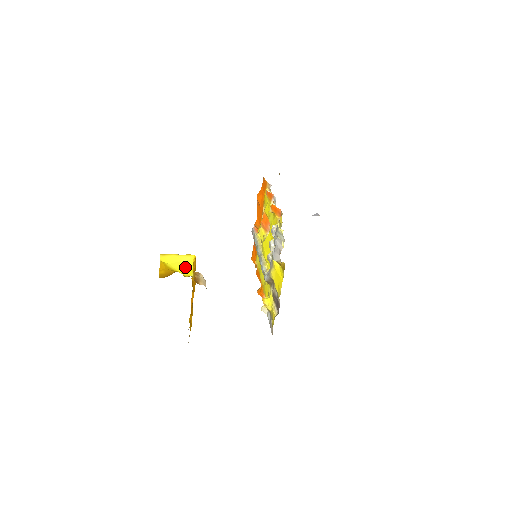
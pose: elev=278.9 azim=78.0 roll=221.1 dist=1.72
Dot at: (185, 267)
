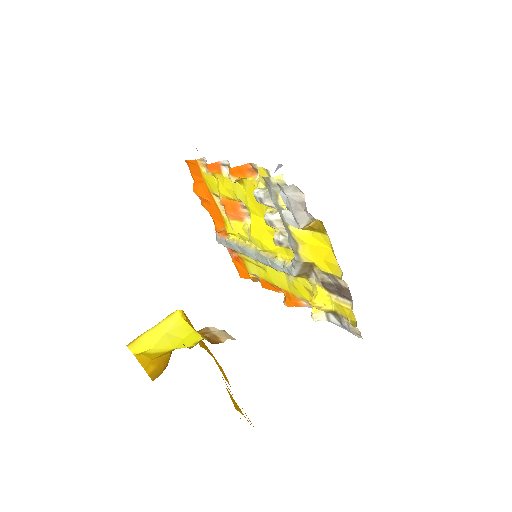
Dot at: (179, 335)
